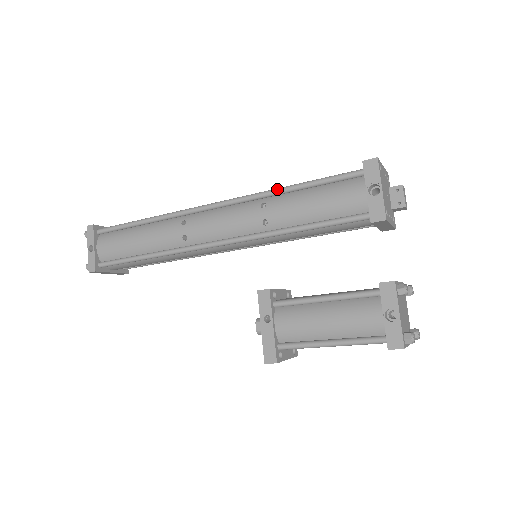
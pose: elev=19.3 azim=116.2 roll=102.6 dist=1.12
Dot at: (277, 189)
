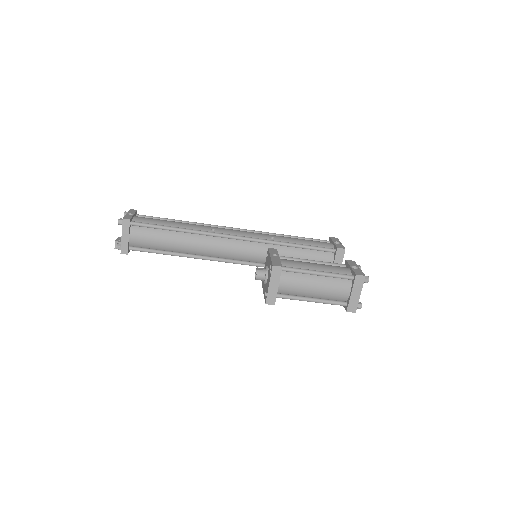
Dot at: (280, 234)
